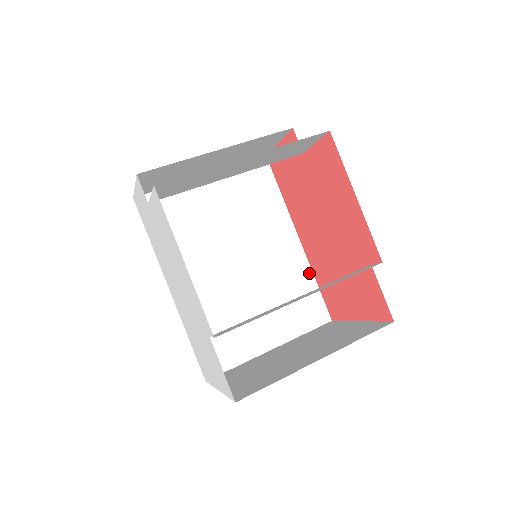
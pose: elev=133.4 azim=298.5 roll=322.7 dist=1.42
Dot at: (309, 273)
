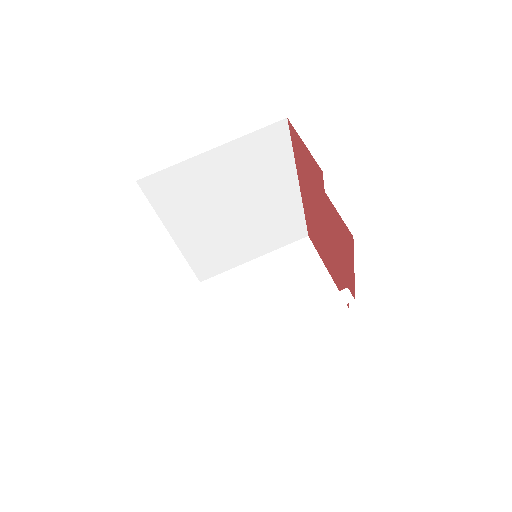
Dot at: (300, 210)
